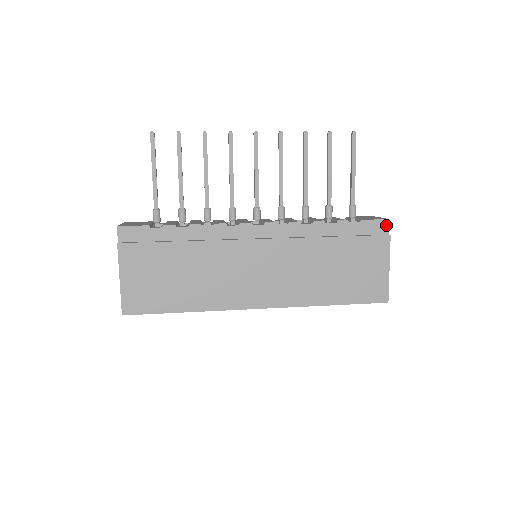
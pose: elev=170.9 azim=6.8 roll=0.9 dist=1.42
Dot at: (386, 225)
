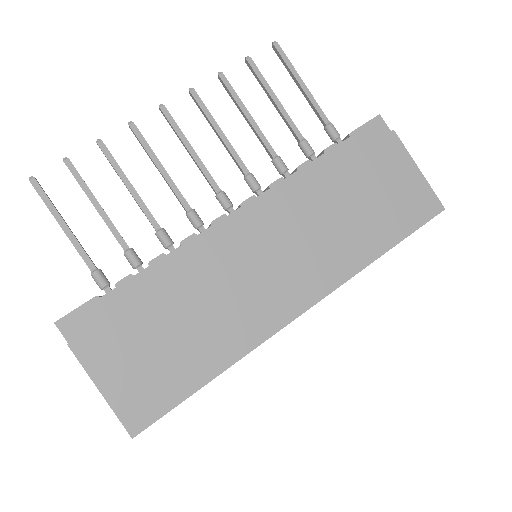
Dot at: (380, 123)
